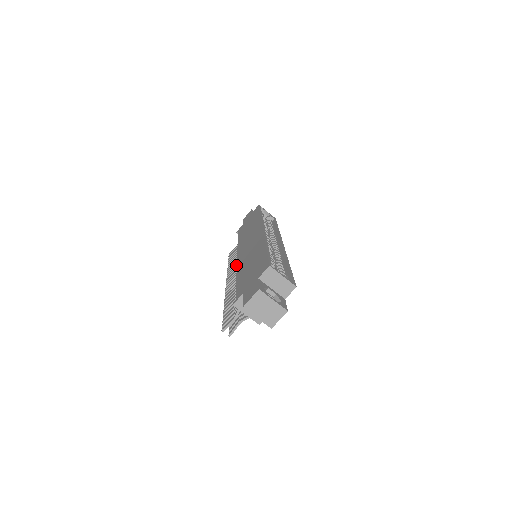
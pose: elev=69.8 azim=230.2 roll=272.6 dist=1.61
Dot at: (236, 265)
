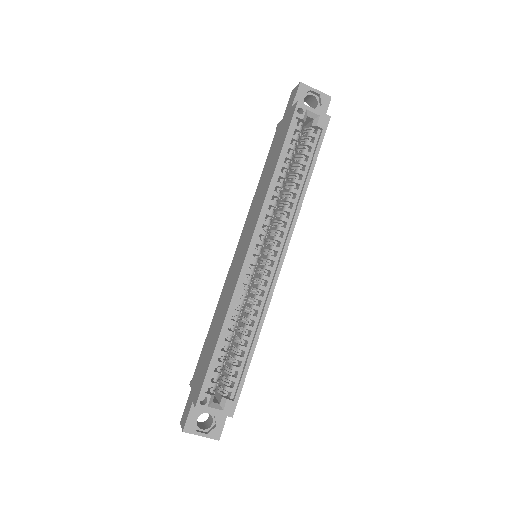
Dot at: occluded
